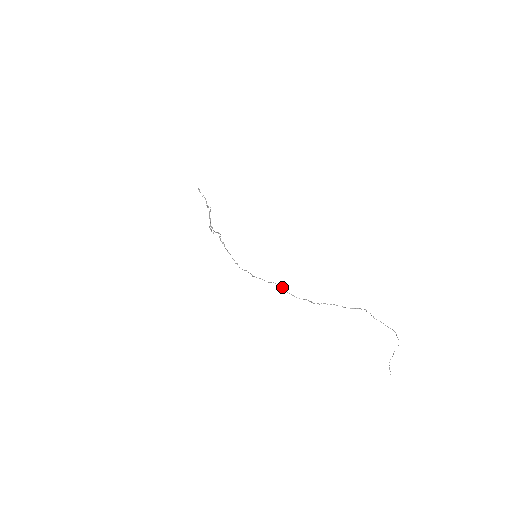
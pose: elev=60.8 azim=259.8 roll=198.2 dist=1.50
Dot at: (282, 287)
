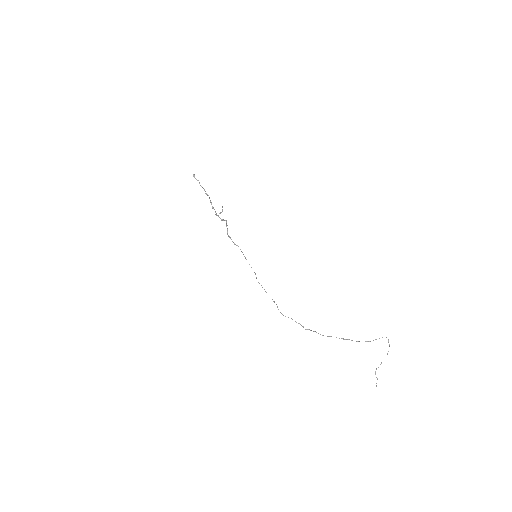
Dot at: occluded
